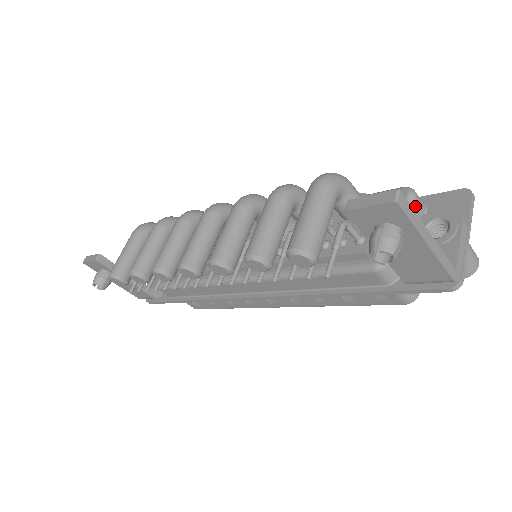
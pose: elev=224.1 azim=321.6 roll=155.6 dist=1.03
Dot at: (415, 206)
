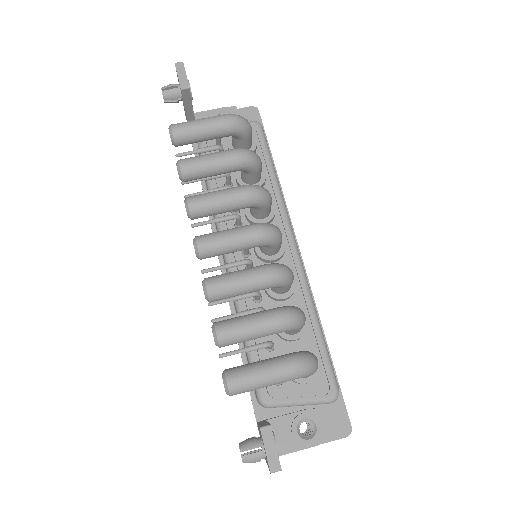
Dot at: occluded
